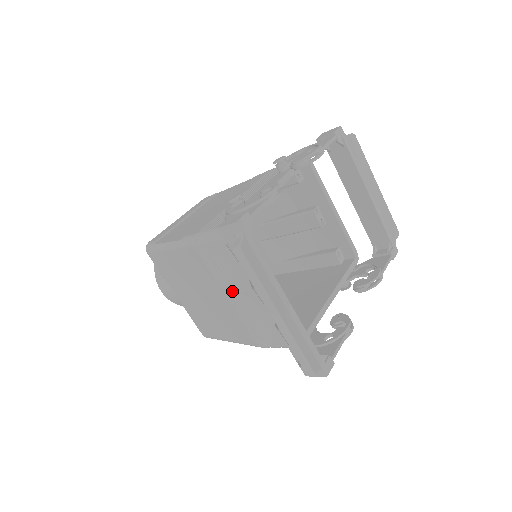
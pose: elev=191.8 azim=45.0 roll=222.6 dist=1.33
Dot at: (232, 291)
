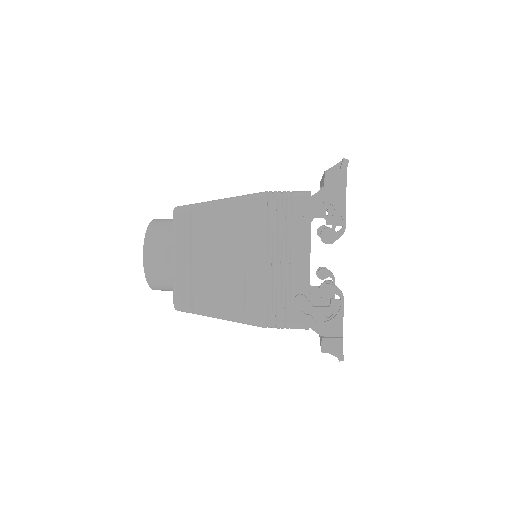
Dot at: occluded
